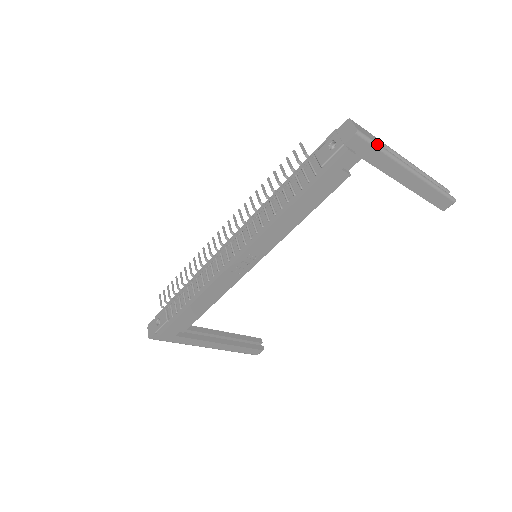
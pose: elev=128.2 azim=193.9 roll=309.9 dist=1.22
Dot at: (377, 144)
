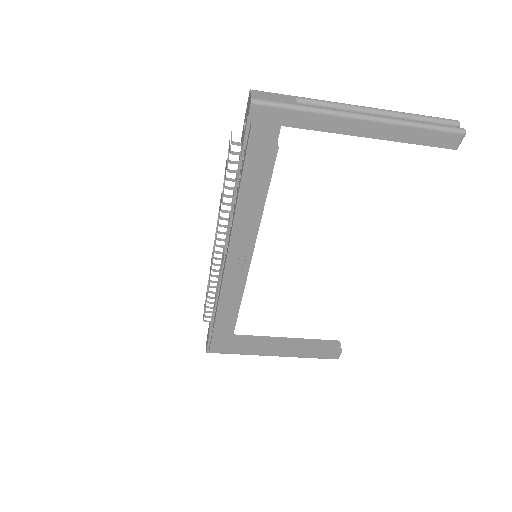
Dot at: (289, 105)
